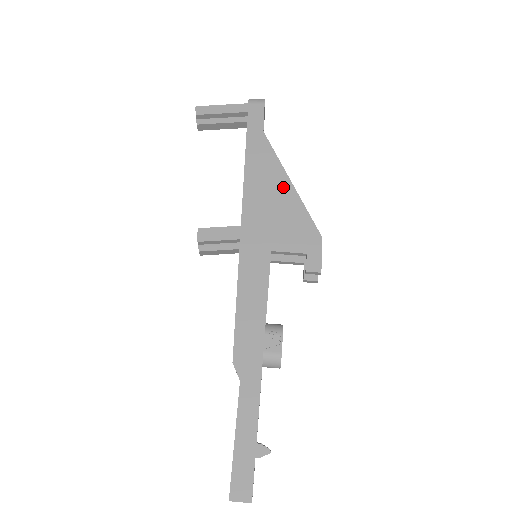
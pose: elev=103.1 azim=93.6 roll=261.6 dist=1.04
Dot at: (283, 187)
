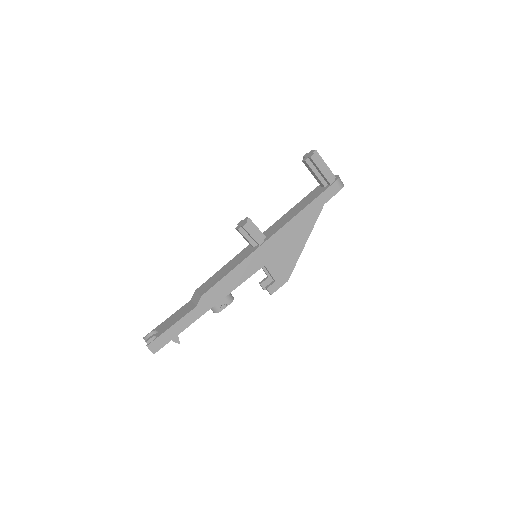
Dot at: (301, 241)
